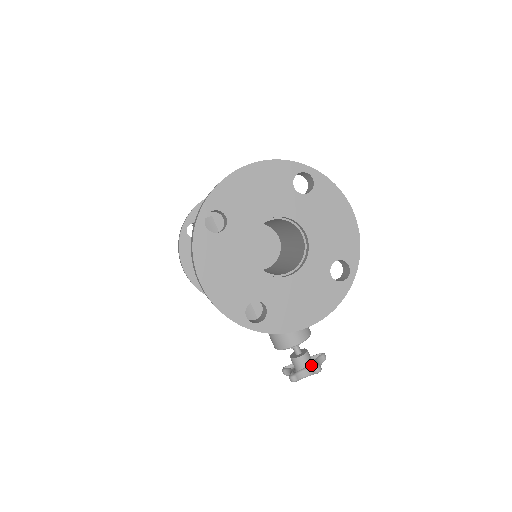
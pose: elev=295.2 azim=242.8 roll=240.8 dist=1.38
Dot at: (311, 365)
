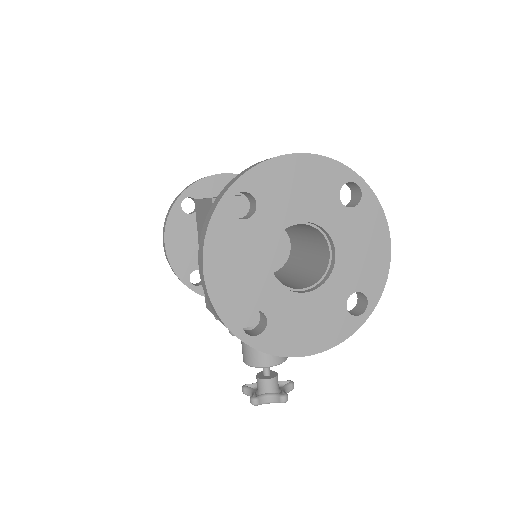
Dot at: (277, 391)
